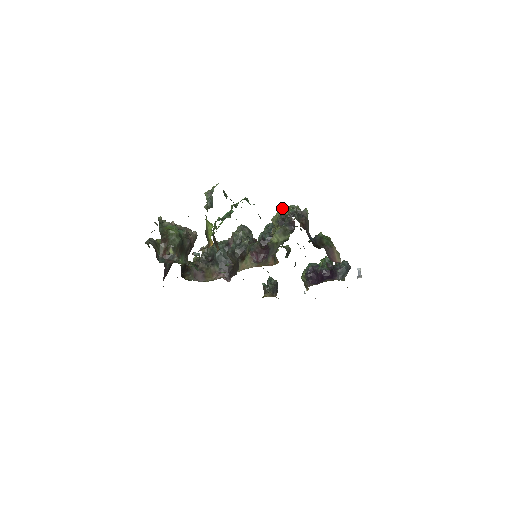
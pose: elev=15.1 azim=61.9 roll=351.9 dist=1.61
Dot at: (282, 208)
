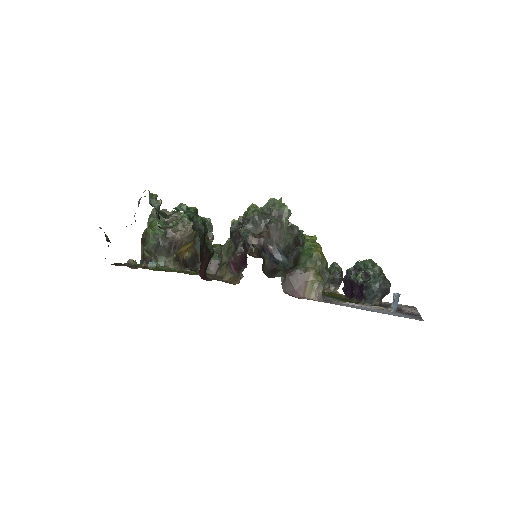
Dot at: (249, 207)
